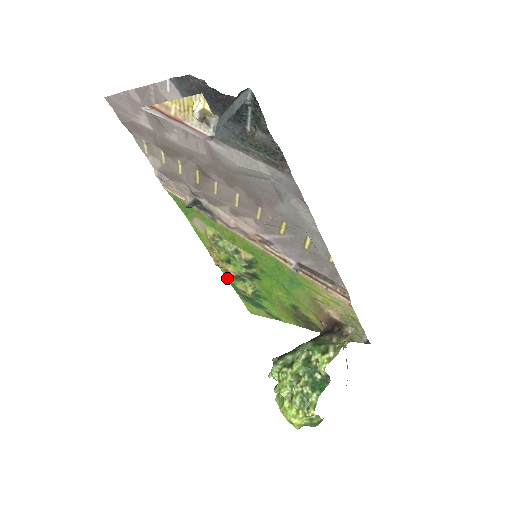
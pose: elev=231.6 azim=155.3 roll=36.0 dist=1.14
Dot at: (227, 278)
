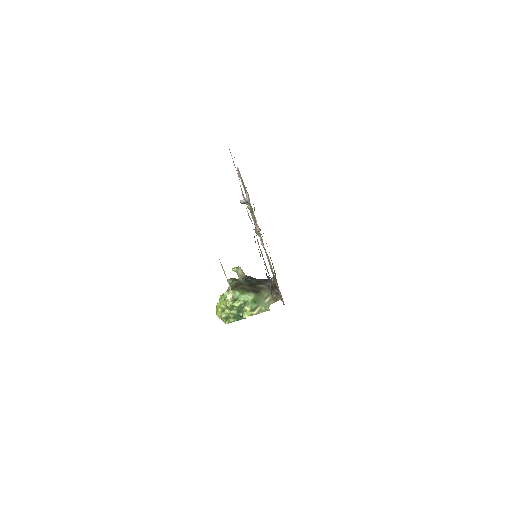
Dot at: occluded
